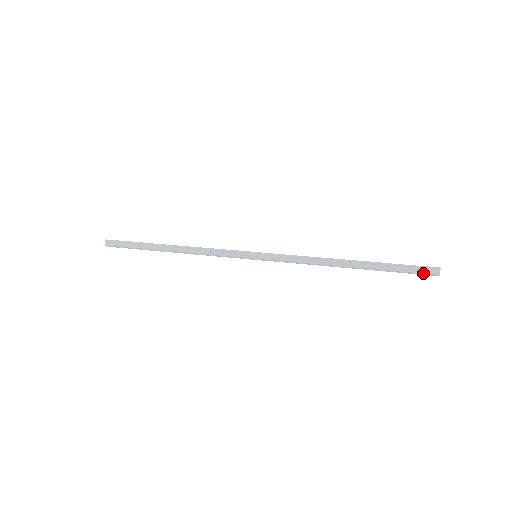
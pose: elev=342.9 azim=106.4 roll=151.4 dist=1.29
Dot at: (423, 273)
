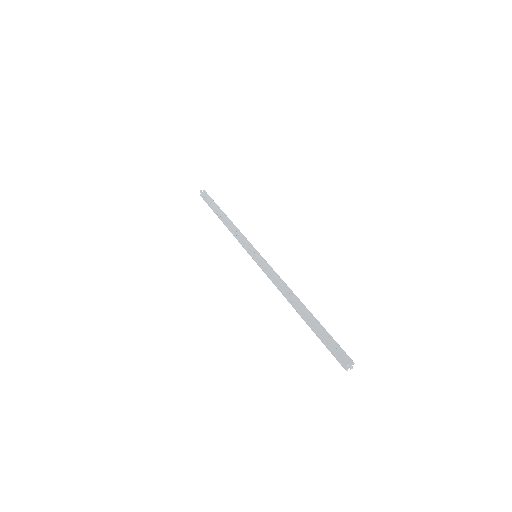
Dot at: occluded
